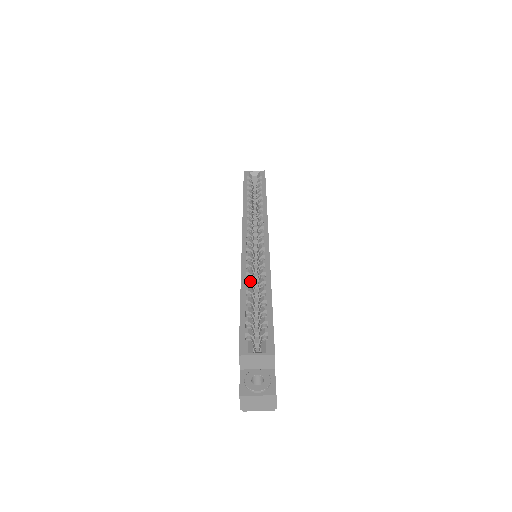
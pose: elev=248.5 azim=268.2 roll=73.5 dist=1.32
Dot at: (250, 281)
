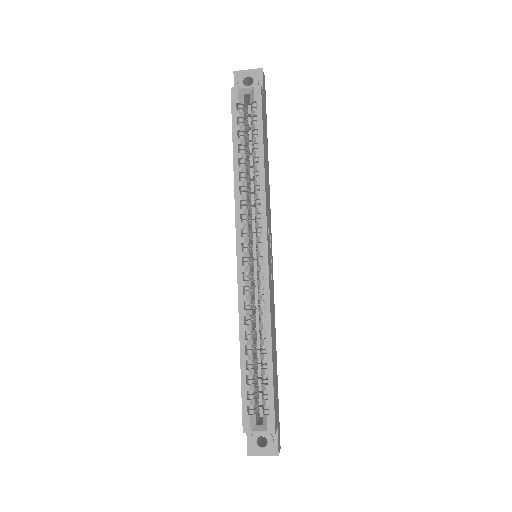
Dot at: (249, 328)
